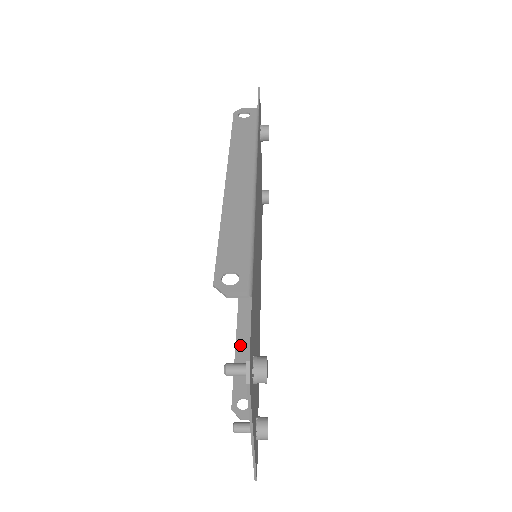
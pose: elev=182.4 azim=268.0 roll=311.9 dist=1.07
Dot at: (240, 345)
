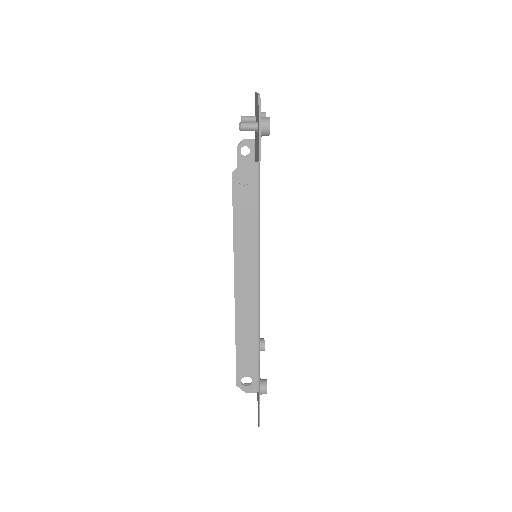
Dot at: occluded
